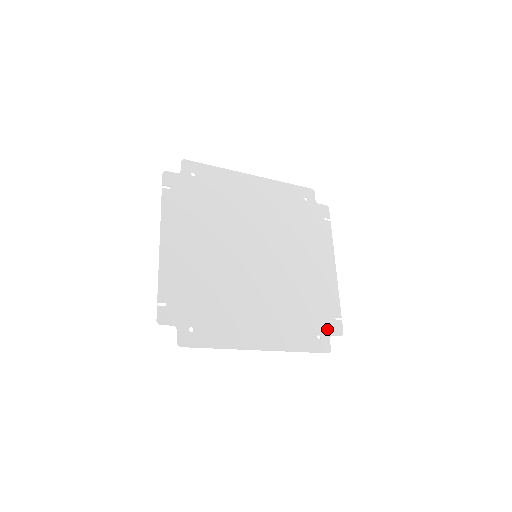
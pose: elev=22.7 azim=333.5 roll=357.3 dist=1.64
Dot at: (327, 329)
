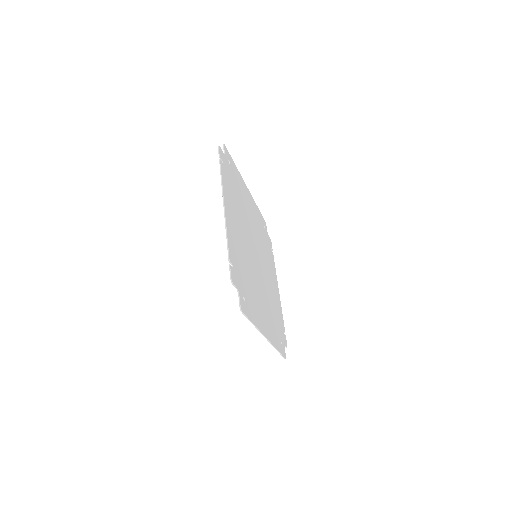
Dot at: (283, 339)
